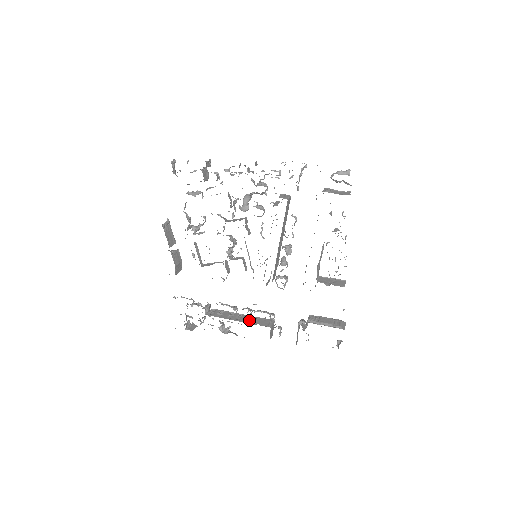
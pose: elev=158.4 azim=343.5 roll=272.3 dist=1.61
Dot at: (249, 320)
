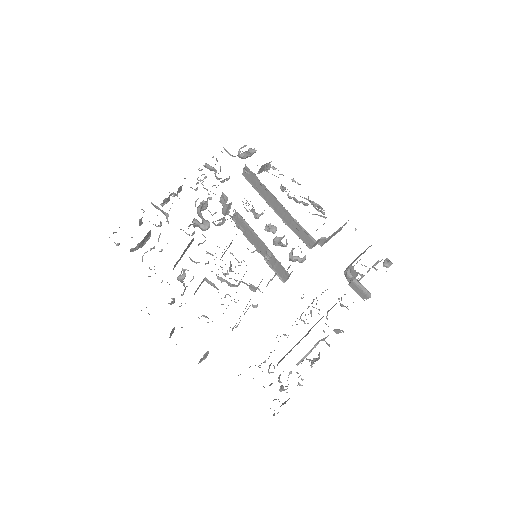
Dot at: (317, 322)
